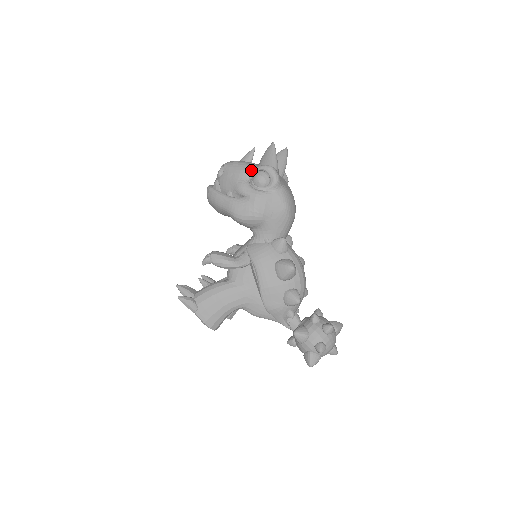
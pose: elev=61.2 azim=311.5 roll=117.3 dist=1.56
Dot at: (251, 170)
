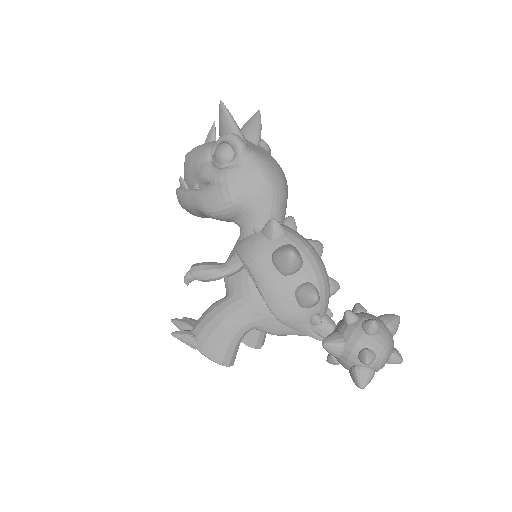
Dot at: (211, 148)
